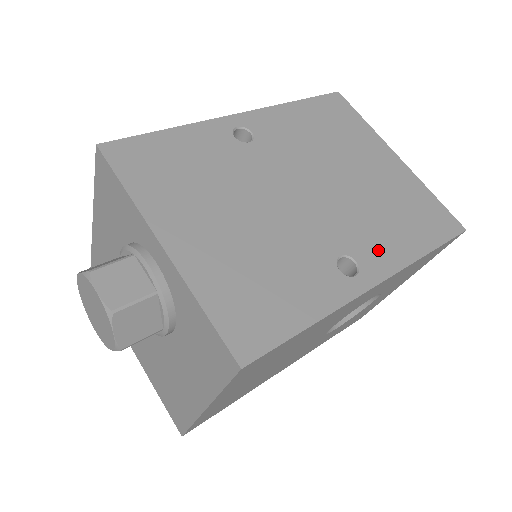
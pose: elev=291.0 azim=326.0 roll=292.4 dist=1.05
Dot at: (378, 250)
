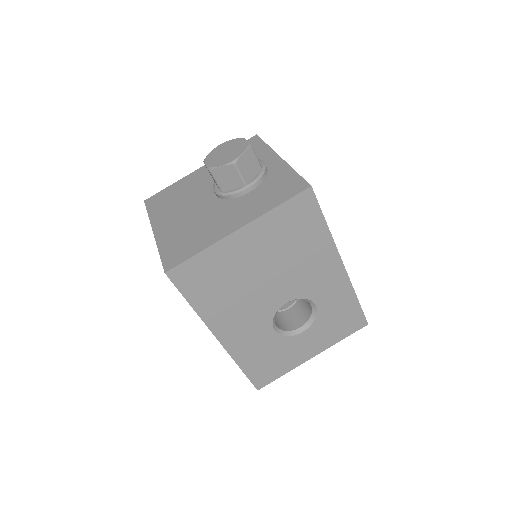
Dot at: occluded
